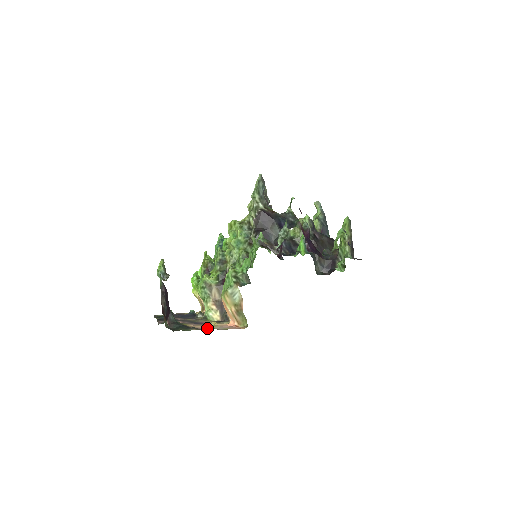
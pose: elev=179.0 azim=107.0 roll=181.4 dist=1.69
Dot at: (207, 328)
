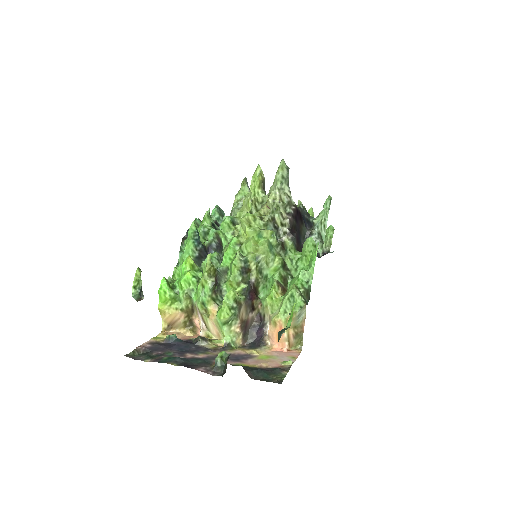
Dot at: (283, 364)
